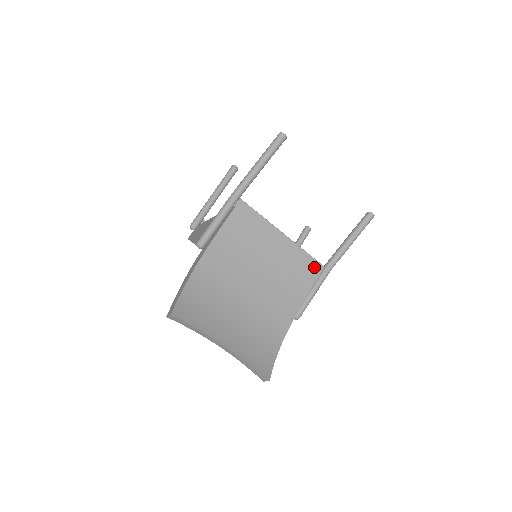
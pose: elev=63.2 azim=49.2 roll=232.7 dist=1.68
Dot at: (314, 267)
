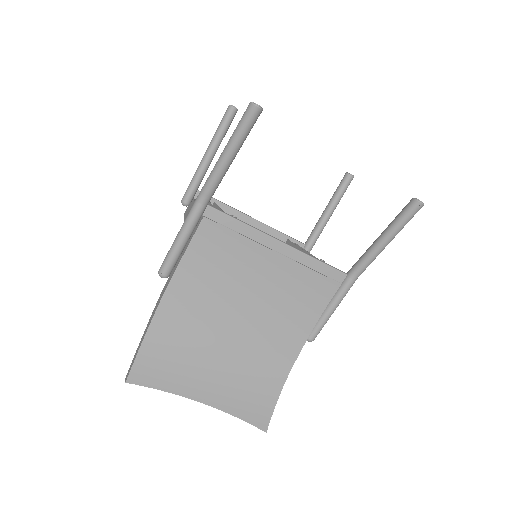
Dot at: (331, 278)
